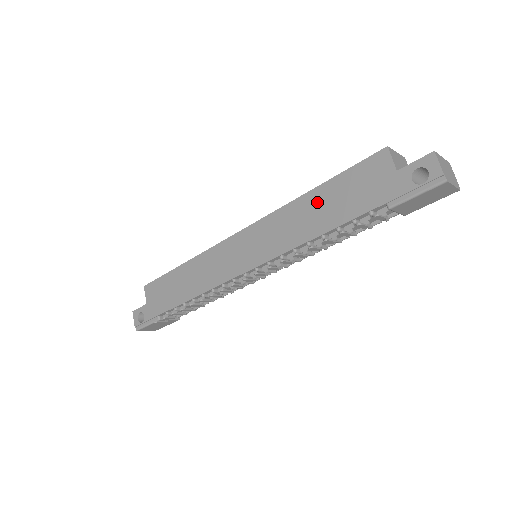
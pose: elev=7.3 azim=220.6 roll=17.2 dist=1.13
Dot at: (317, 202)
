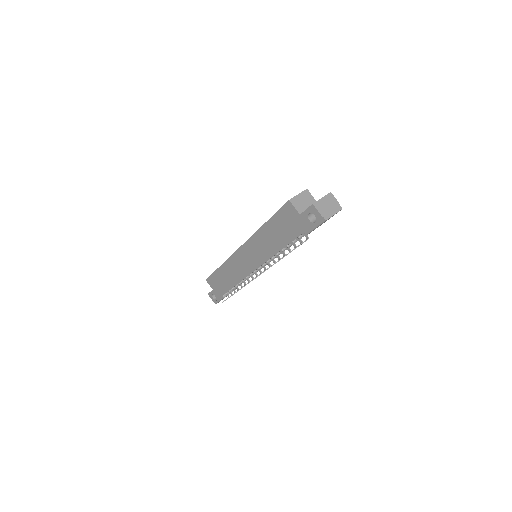
Dot at: (270, 232)
